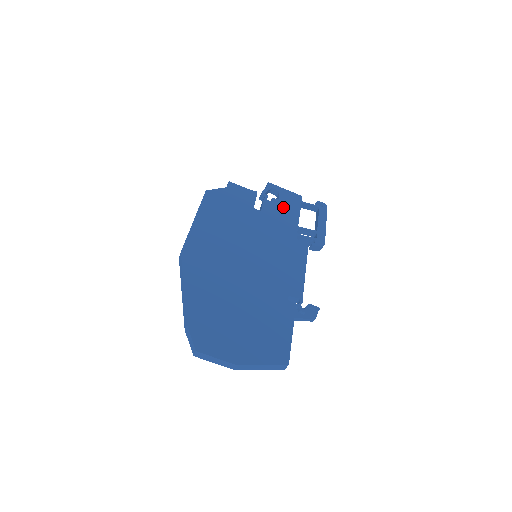
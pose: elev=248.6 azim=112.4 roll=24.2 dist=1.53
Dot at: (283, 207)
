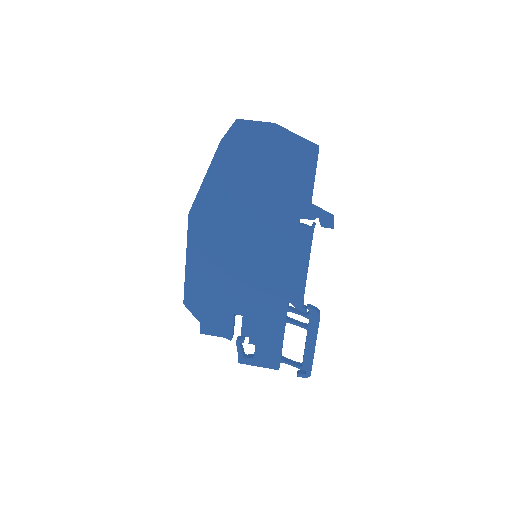
Dot at: occluded
